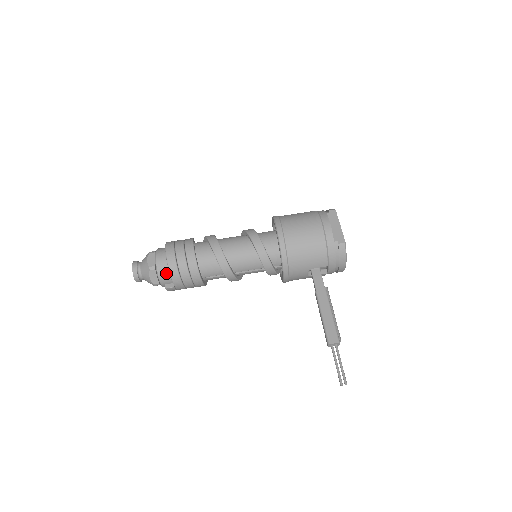
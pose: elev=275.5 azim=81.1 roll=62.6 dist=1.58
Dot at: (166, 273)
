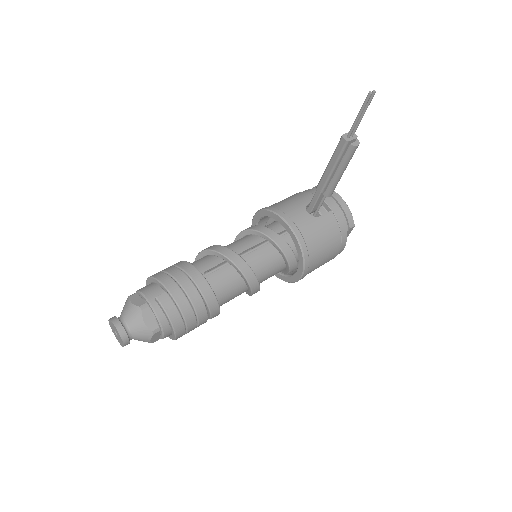
Dot at: (151, 287)
